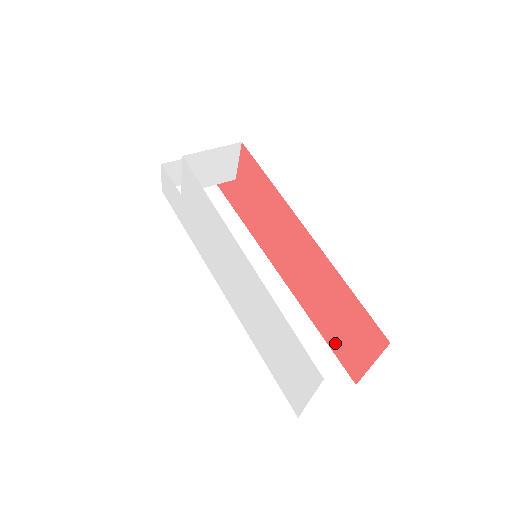
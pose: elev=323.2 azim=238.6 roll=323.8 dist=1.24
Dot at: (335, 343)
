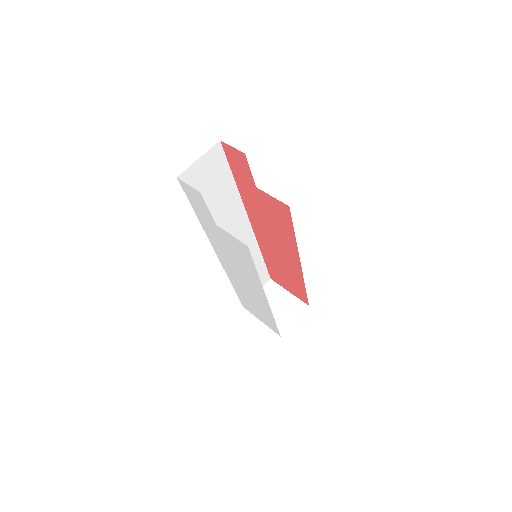
Dot at: (272, 270)
